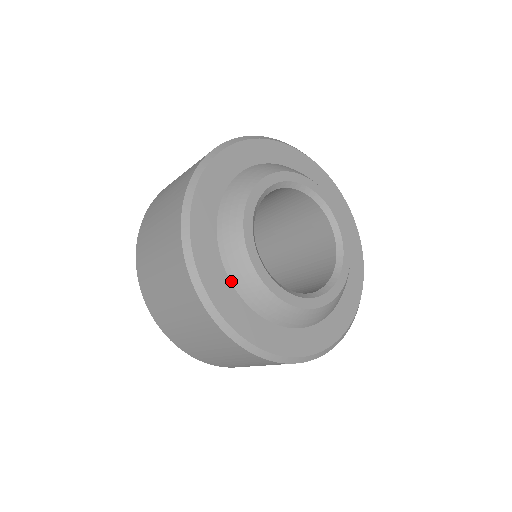
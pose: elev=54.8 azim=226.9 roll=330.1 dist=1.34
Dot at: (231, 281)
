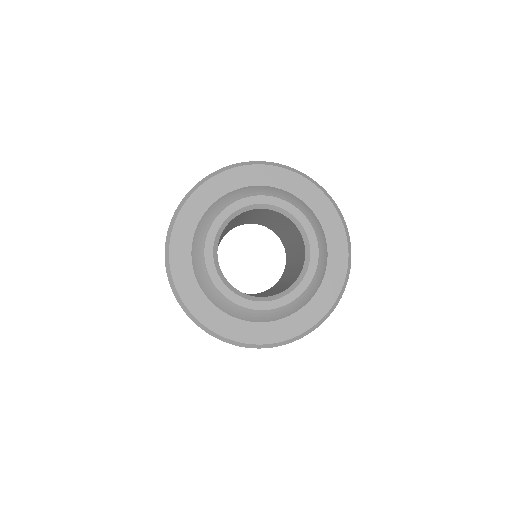
Dot at: (226, 313)
